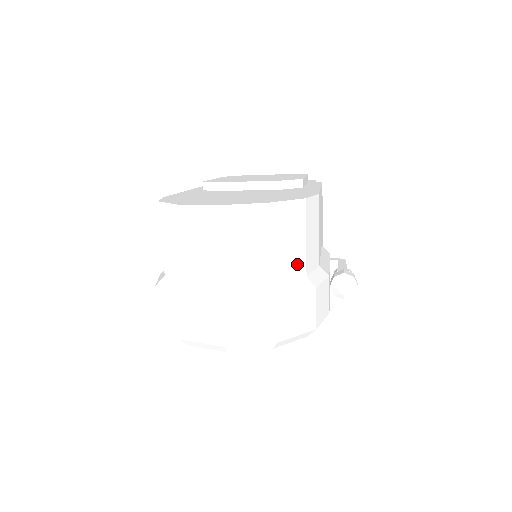
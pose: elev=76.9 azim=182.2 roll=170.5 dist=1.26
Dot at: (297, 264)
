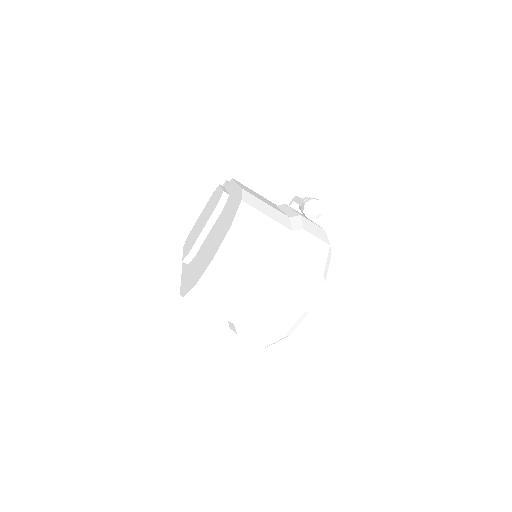
Dot at: (280, 232)
